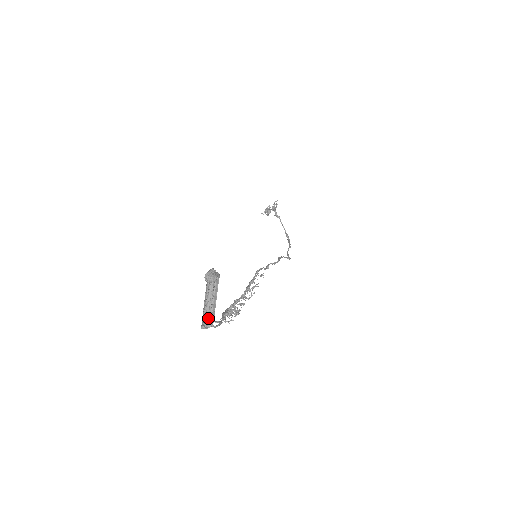
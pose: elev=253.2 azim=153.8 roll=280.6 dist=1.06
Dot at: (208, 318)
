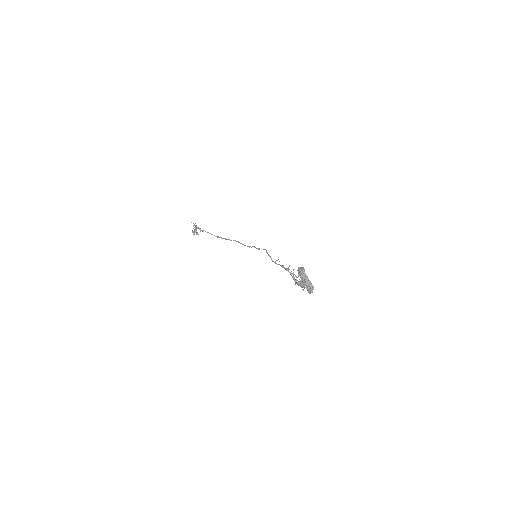
Dot at: (310, 288)
